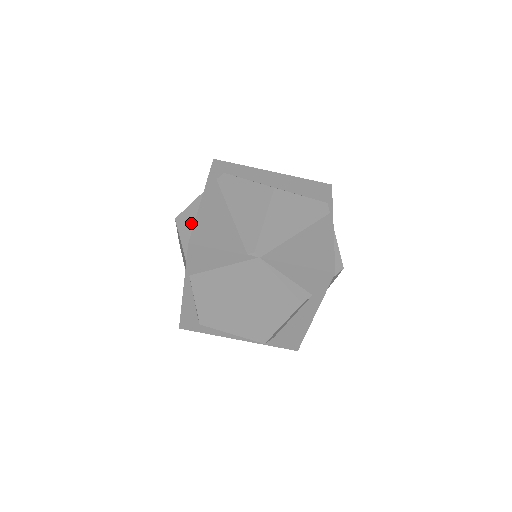
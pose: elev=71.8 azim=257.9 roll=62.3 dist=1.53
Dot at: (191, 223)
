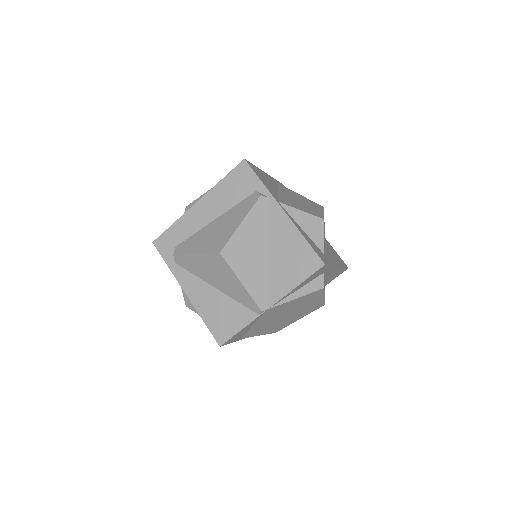
Dot at: occluded
